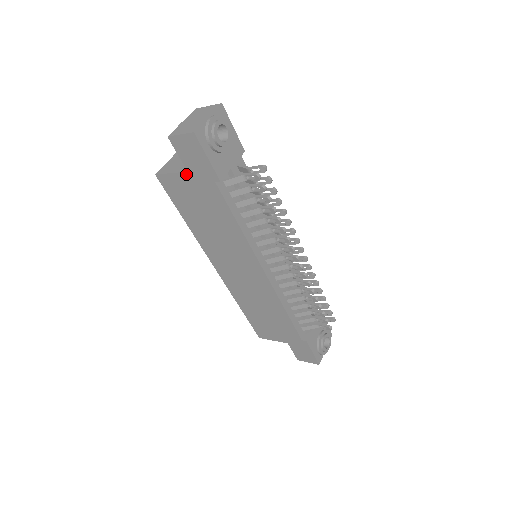
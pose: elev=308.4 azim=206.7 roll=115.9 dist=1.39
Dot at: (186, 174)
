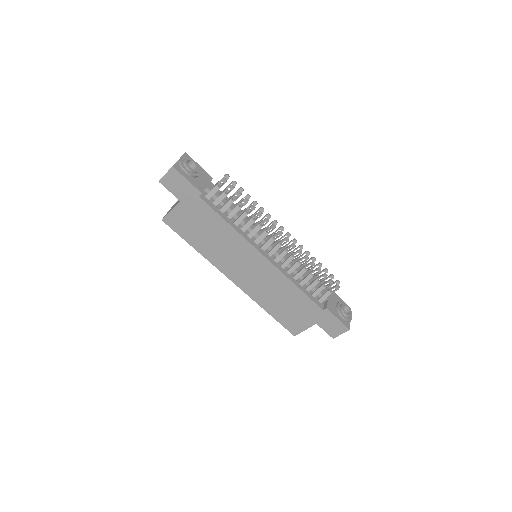
Dot at: (180, 204)
